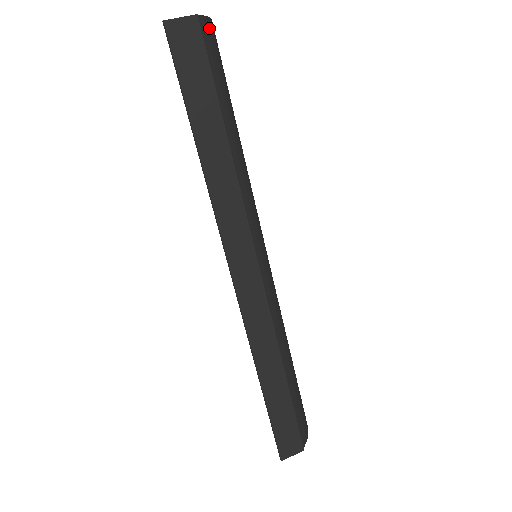
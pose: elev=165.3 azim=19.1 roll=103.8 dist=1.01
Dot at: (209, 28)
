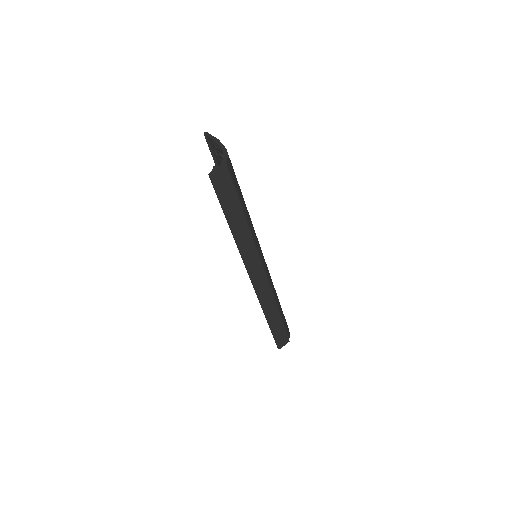
Dot at: (229, 162)
